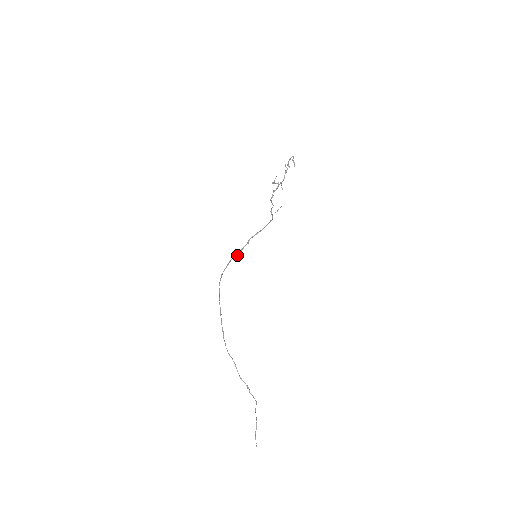
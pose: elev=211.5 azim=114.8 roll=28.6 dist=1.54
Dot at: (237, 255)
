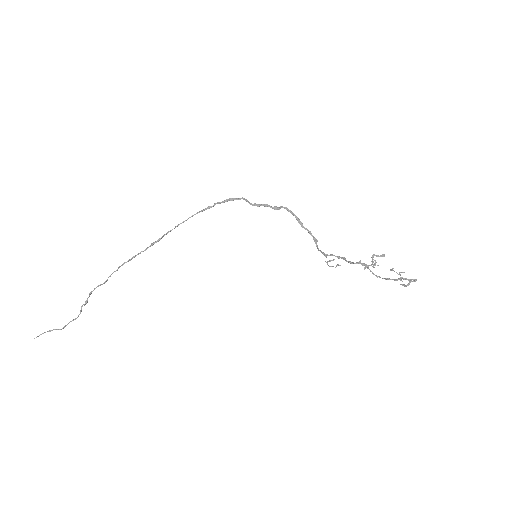
Dot at: (251, 204)
